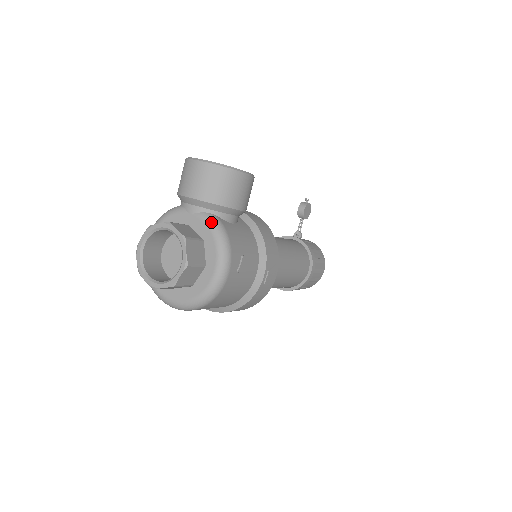
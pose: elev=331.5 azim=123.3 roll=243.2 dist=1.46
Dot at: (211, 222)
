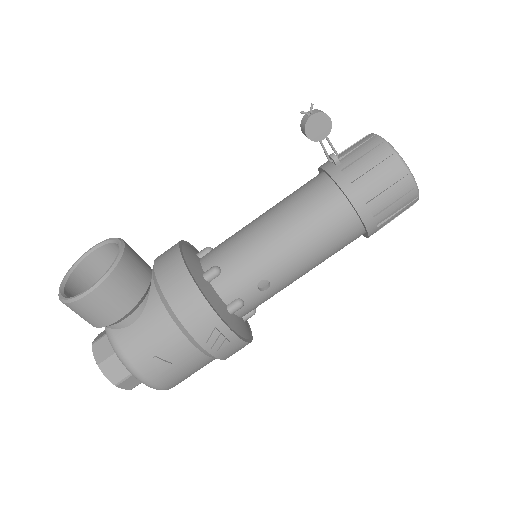
Dot at: occluded
